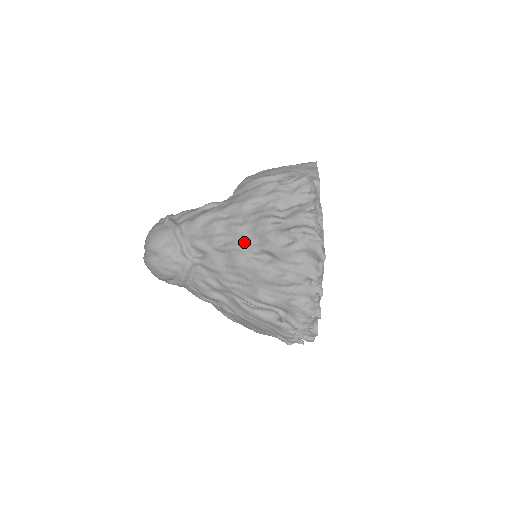
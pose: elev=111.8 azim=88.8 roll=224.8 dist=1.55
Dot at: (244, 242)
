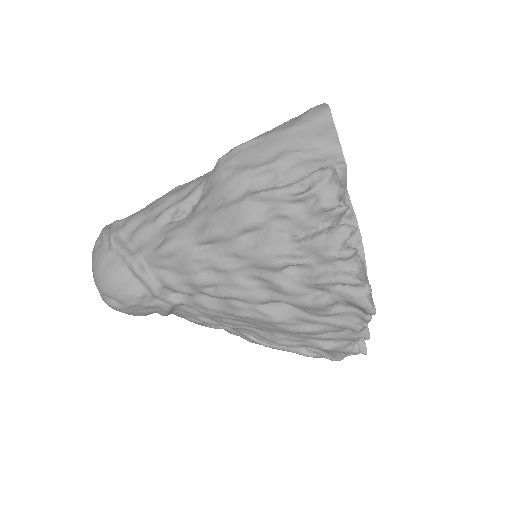
Dot at: (245, 290)
